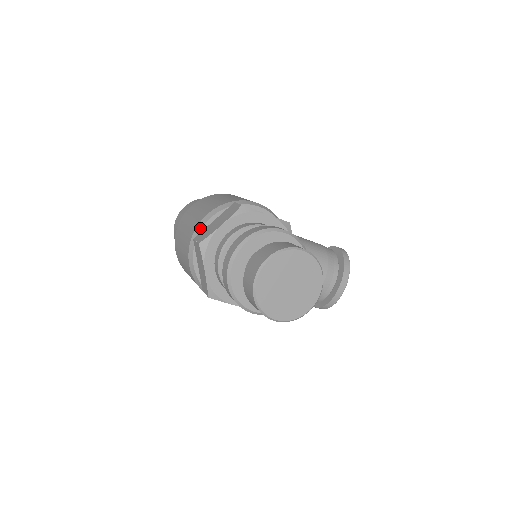
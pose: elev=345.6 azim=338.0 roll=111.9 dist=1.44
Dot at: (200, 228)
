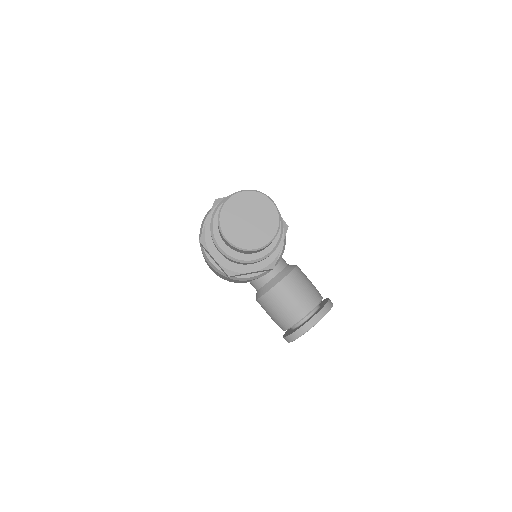
Dot at: occluded
